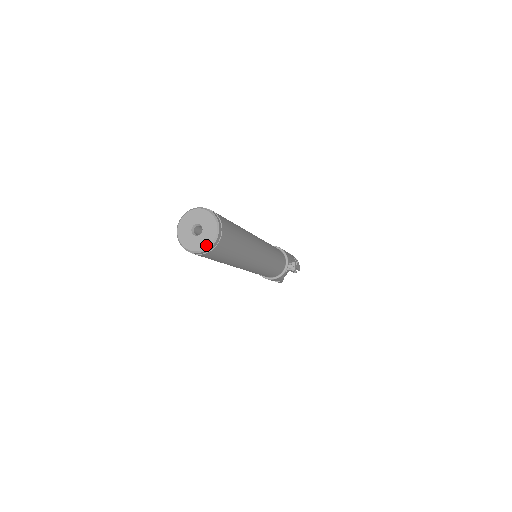
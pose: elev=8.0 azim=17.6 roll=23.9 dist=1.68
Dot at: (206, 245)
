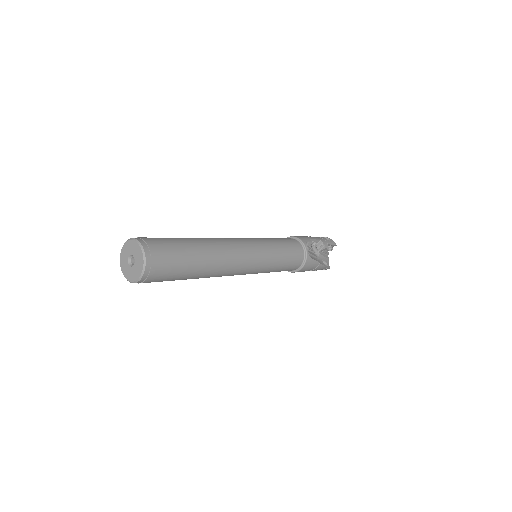
Dot at: (141, 267)
